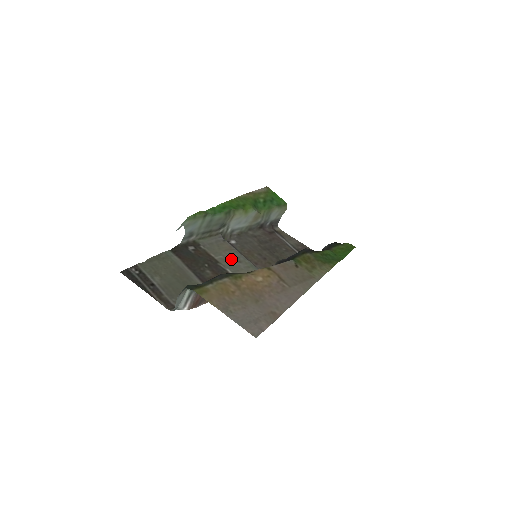
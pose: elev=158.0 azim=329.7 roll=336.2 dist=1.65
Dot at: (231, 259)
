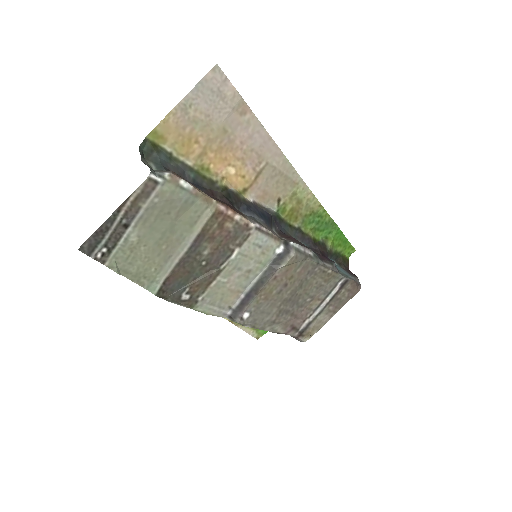
Dot at: (237, 275)
